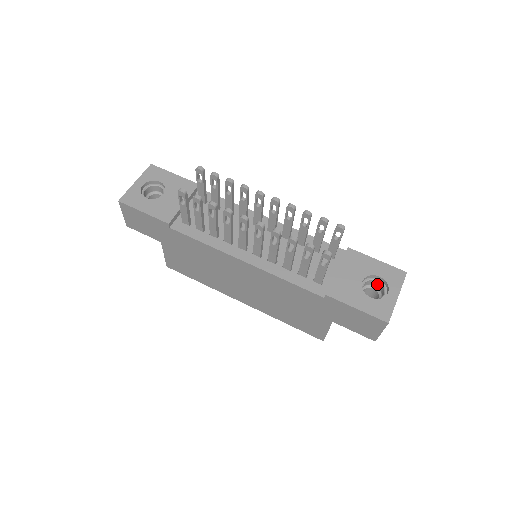
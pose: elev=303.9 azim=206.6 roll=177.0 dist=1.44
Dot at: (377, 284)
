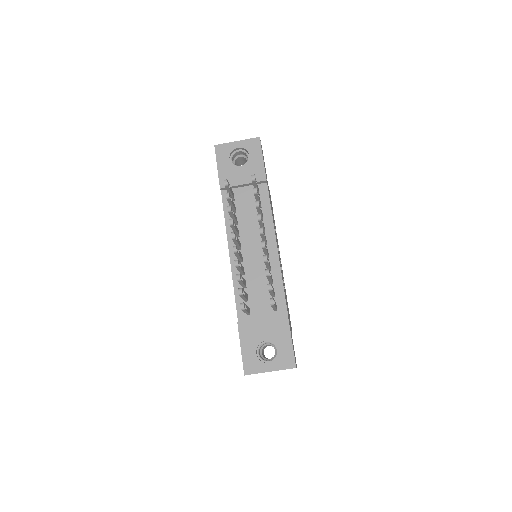
Dot at: (277, 352)
